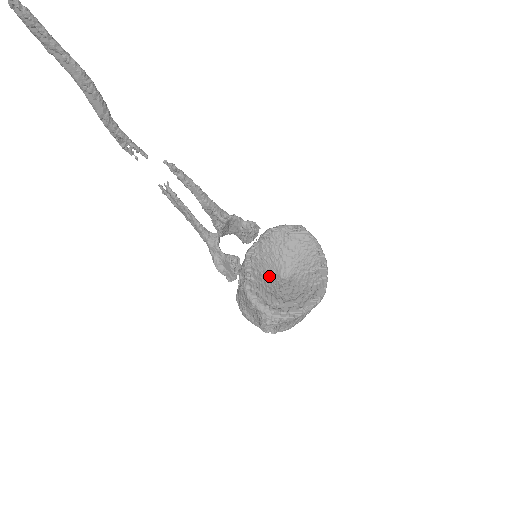
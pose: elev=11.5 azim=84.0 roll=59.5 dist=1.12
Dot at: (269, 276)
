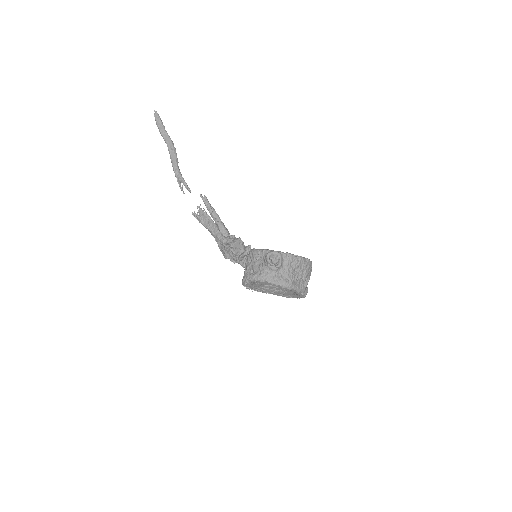
Dot at: occluded
